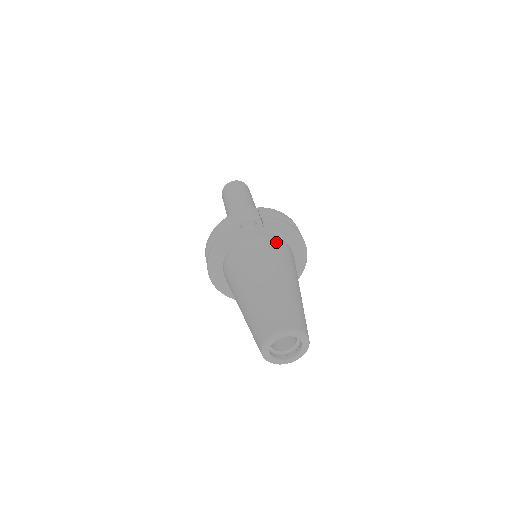
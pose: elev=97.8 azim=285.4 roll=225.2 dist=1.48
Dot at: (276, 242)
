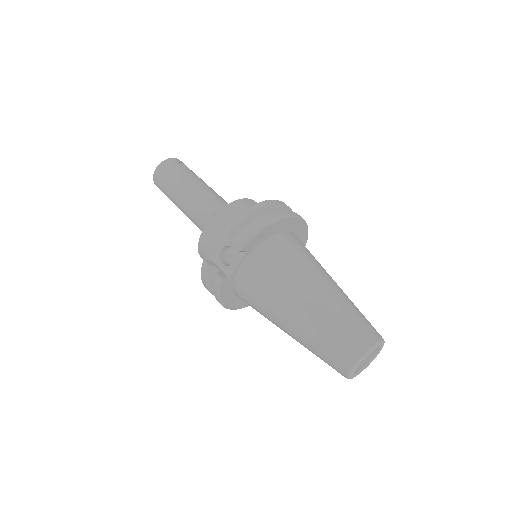
Dot at: (268, 253)
